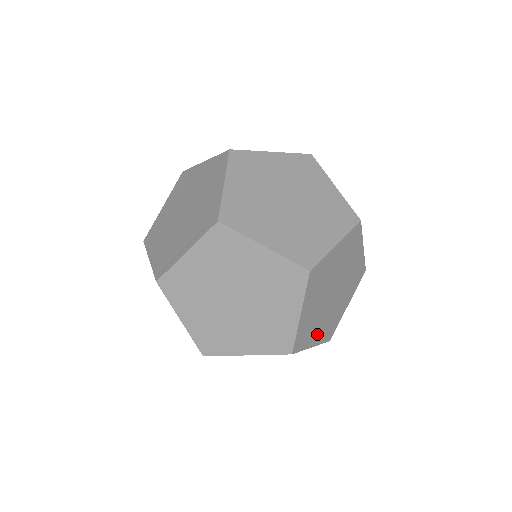
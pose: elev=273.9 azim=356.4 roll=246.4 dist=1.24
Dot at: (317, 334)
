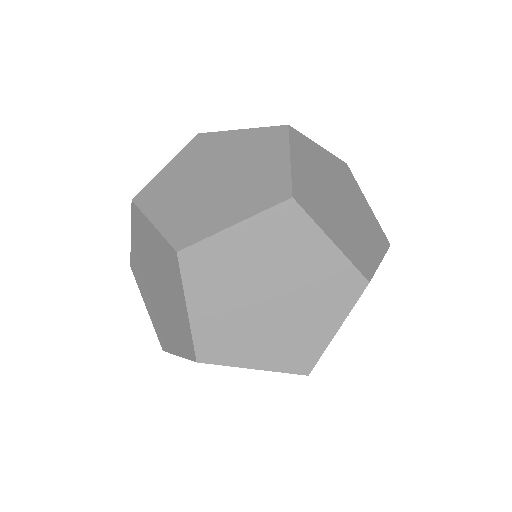
Dot at: occluded
